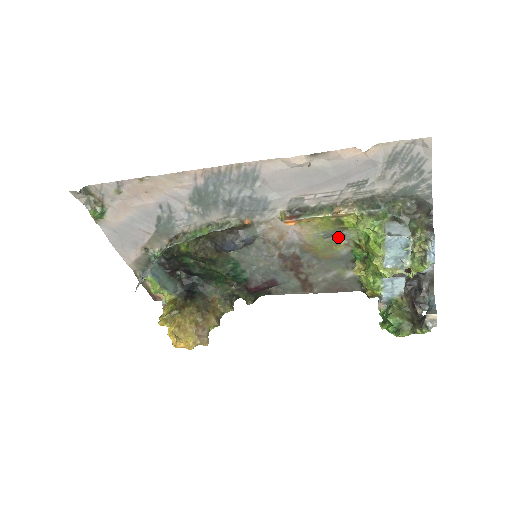
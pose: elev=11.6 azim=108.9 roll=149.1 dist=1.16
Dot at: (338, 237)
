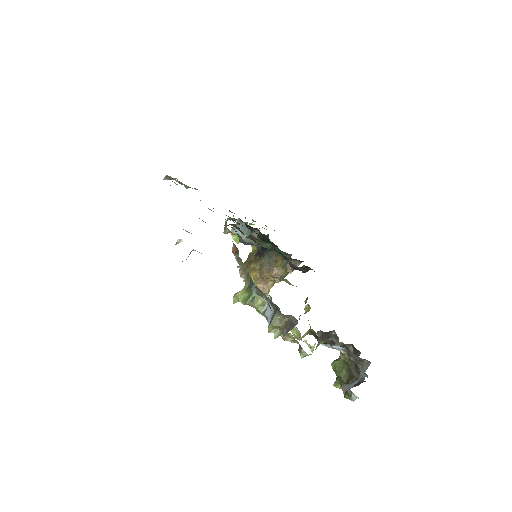
Dot at: (277, 277)
